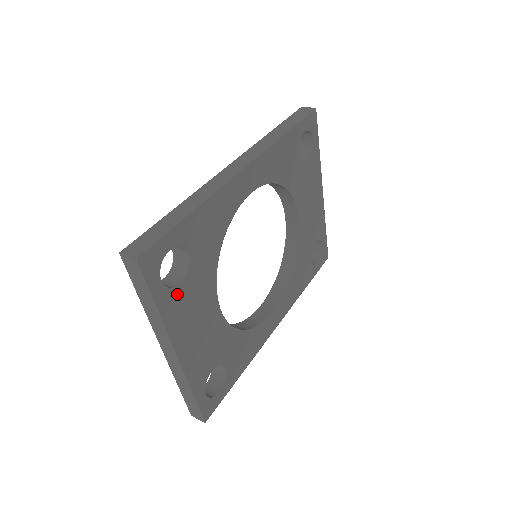
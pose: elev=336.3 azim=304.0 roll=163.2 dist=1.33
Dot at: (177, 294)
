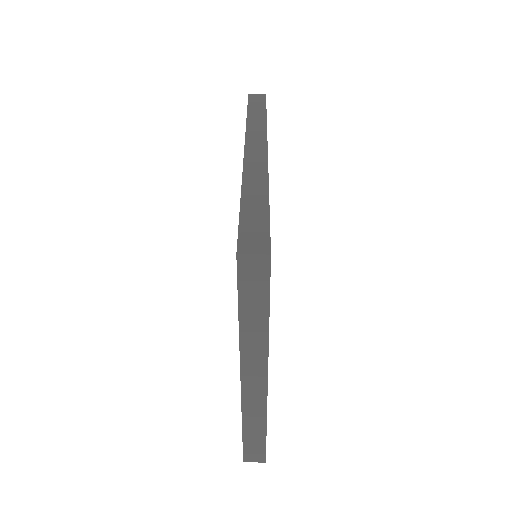
Dot at: occluded
